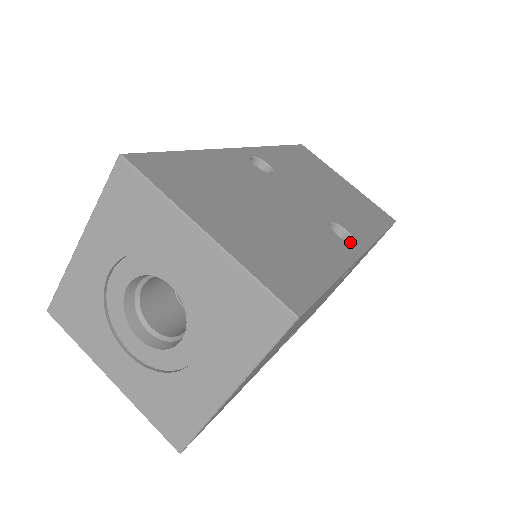
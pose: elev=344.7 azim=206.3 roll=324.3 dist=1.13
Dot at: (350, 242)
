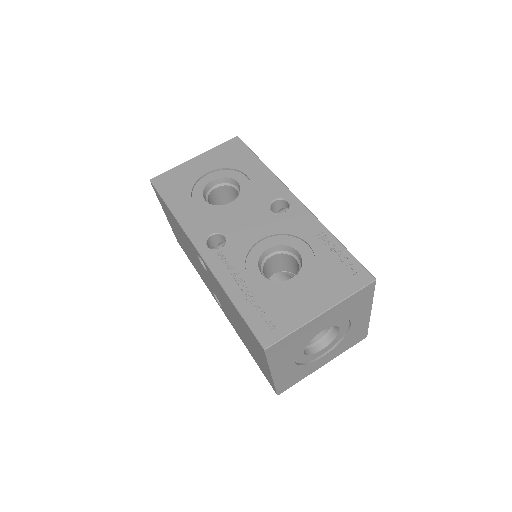
Dot at: occluded
